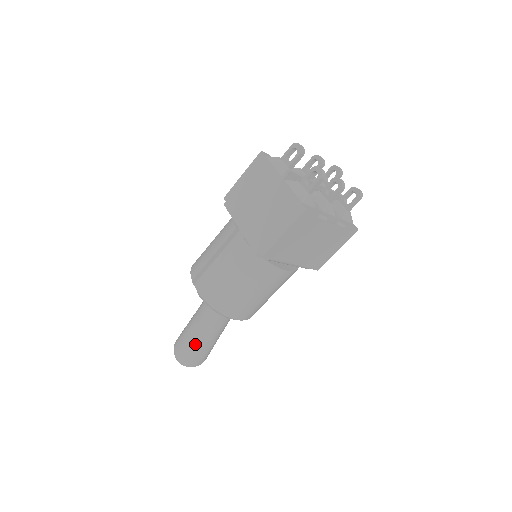
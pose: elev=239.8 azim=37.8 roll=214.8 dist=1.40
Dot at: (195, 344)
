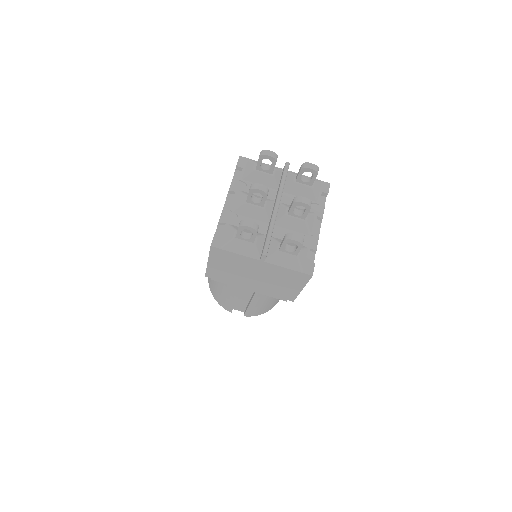
Dot at: occluded
